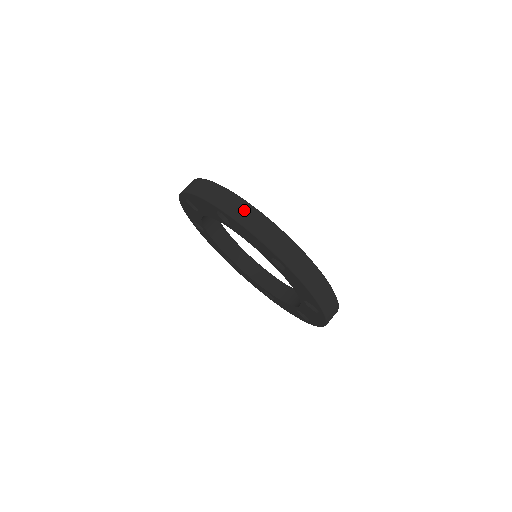
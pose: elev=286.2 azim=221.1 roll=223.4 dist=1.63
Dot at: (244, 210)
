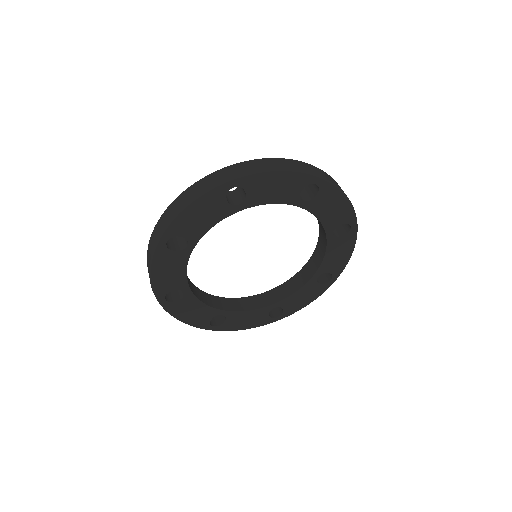
Dot at: (170, 211)
